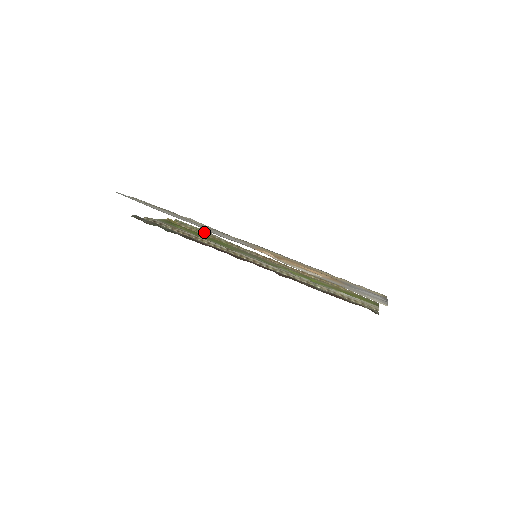
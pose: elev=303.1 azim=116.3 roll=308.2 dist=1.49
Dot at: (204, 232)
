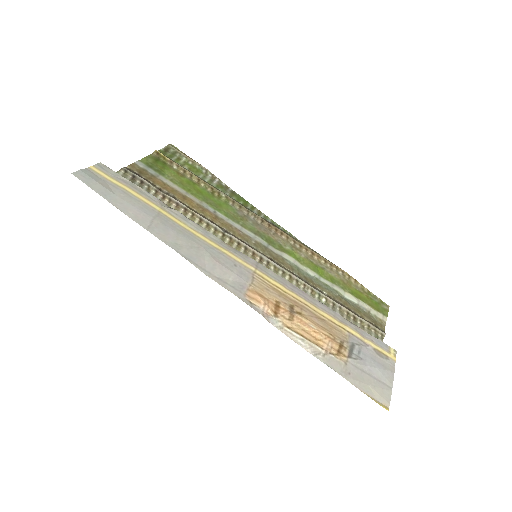
Dot at: (202, 170)
